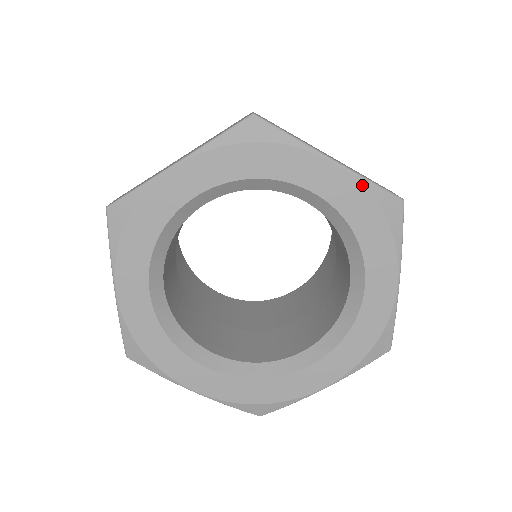
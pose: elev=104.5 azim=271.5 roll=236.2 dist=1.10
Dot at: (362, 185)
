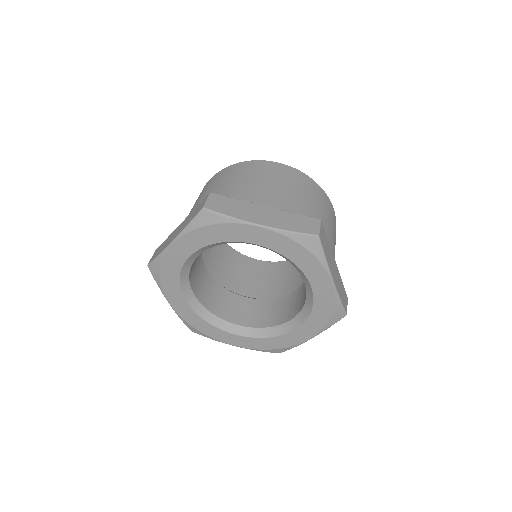
Dot at: (335, 300)
